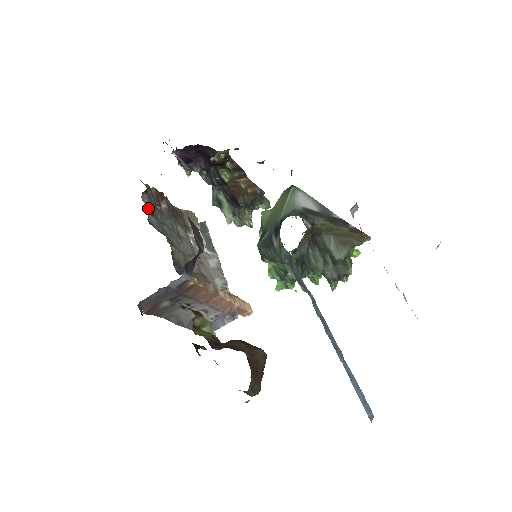
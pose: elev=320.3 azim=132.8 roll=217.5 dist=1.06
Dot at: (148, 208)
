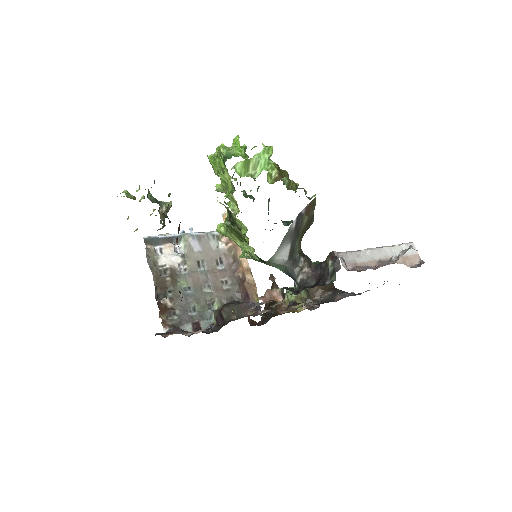
Dot at: occluded
